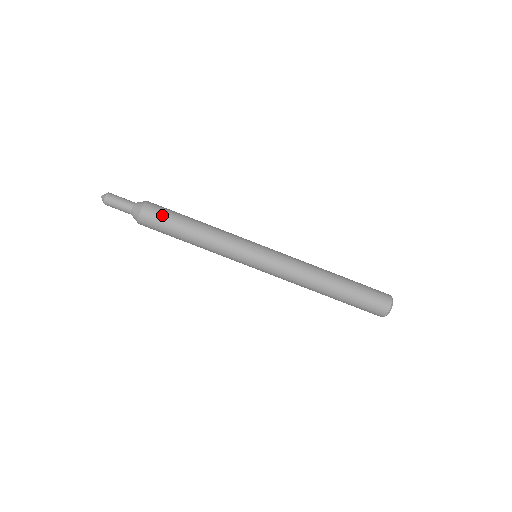
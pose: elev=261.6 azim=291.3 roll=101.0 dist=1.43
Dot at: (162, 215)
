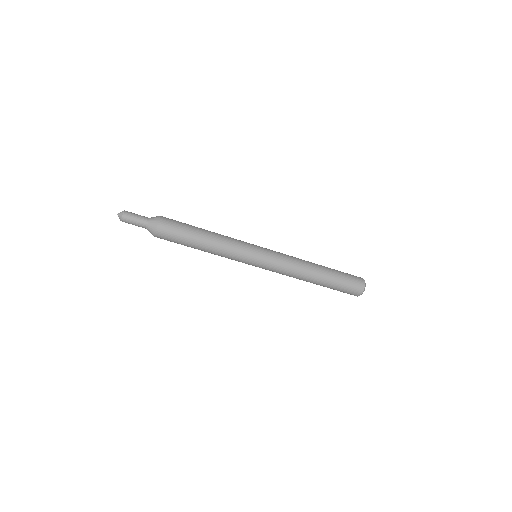
Dot at: (175, 233)
